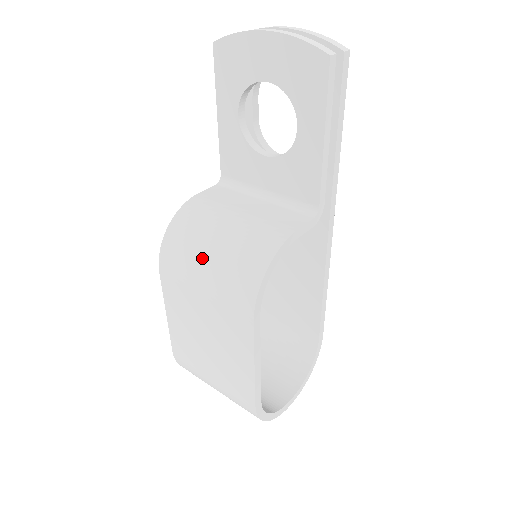
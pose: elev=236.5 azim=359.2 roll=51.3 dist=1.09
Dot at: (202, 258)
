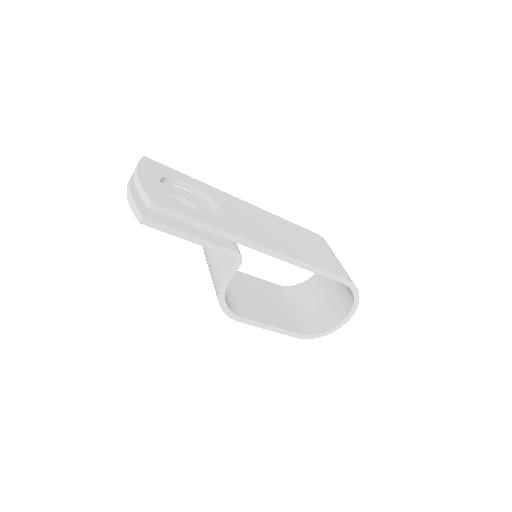
Dot at: occluded
